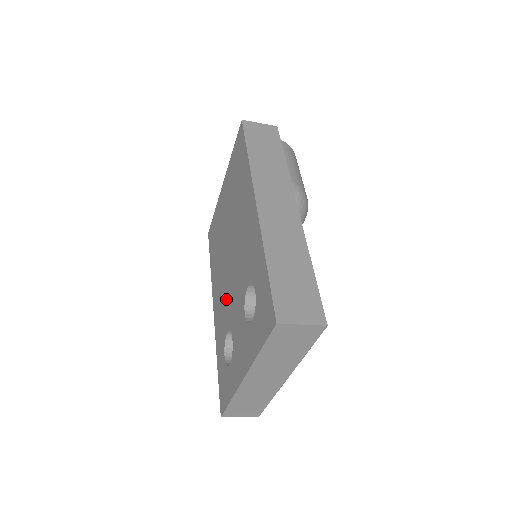
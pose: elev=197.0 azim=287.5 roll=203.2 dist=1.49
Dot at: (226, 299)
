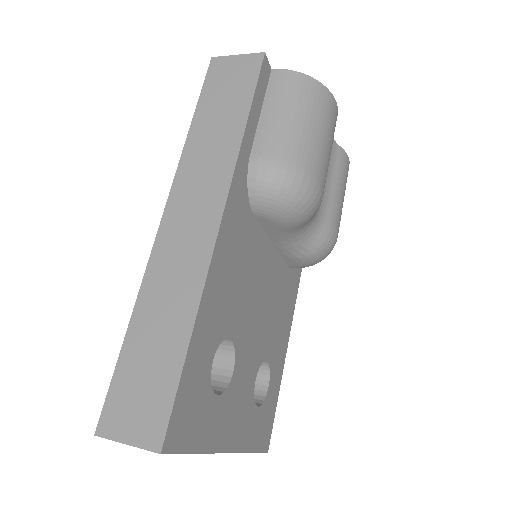
Dot at: occluded
